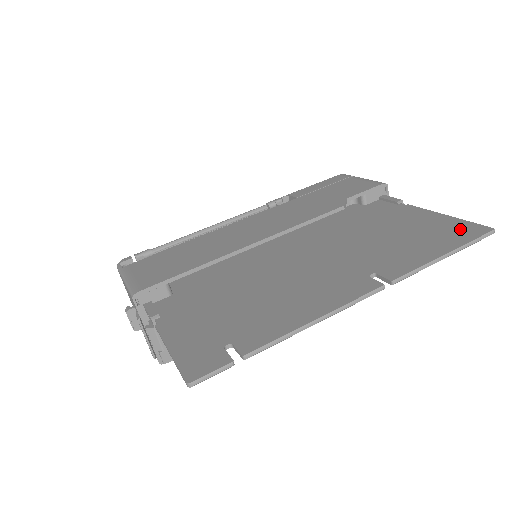
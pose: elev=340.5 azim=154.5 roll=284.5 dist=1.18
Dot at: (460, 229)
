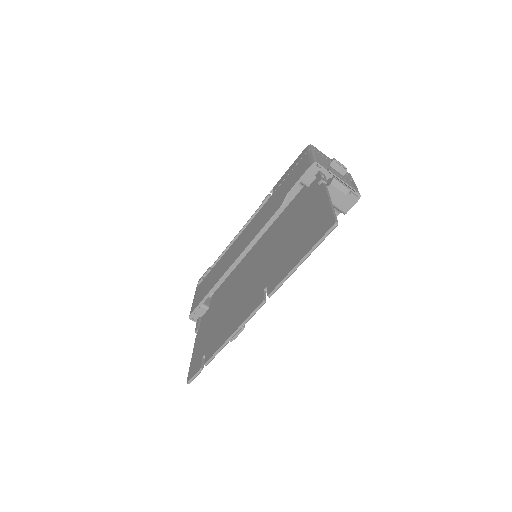
Dot at: (322, 224)
